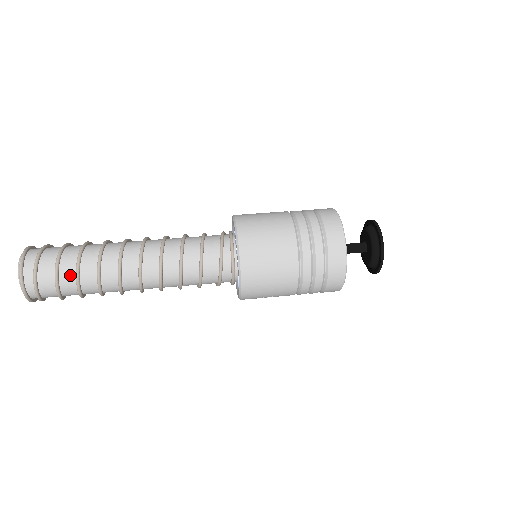
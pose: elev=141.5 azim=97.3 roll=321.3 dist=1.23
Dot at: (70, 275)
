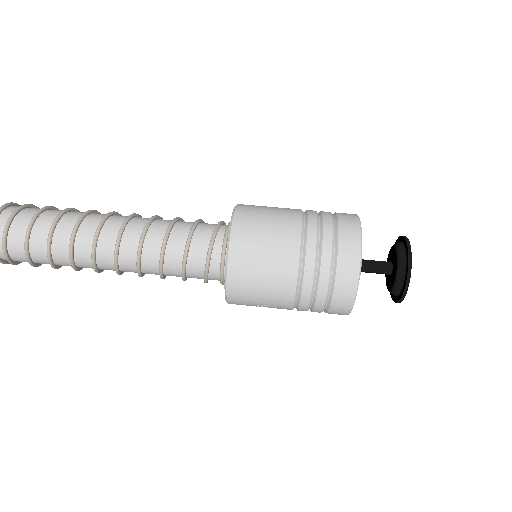
Dot at: (42, 237)
